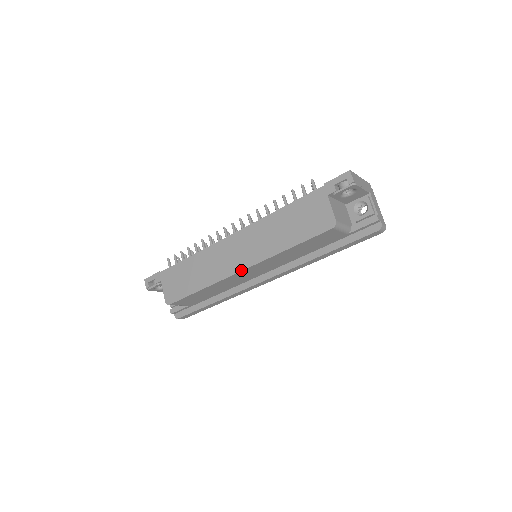
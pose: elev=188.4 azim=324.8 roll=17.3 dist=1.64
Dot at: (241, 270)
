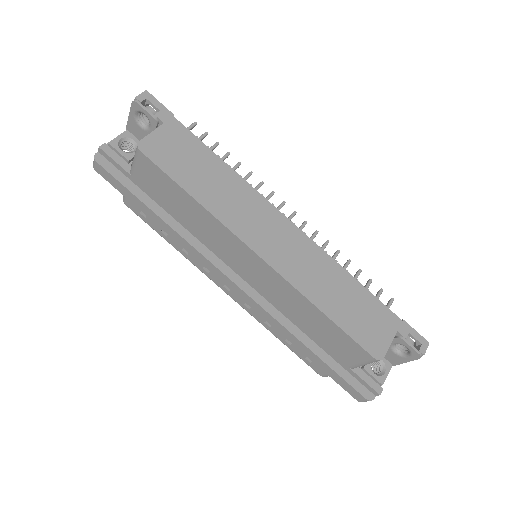
Dot at: (261, 255)
